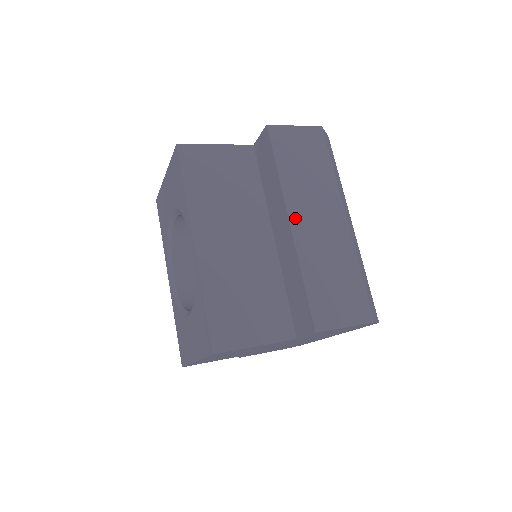
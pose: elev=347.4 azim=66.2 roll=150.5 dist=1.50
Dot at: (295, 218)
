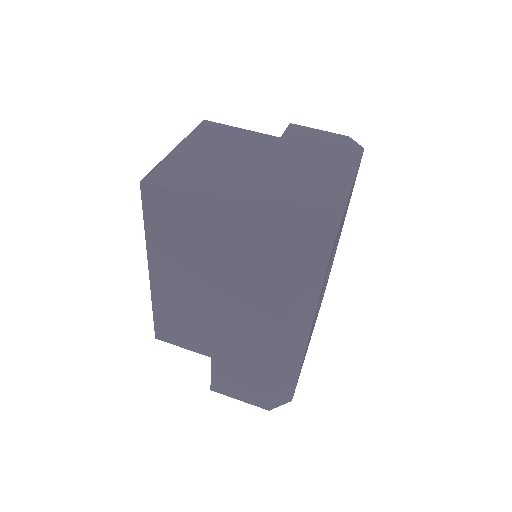
Dot at: (220, 325)
